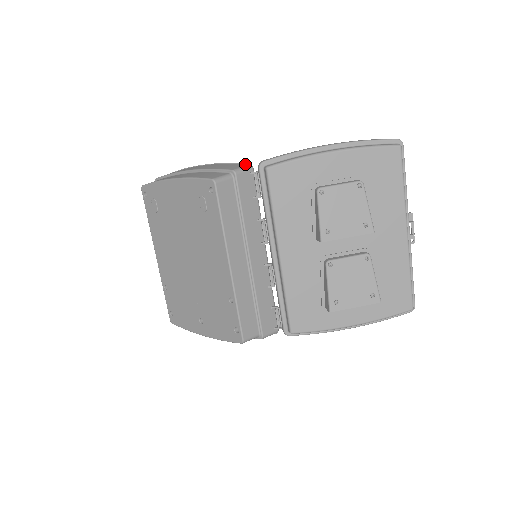
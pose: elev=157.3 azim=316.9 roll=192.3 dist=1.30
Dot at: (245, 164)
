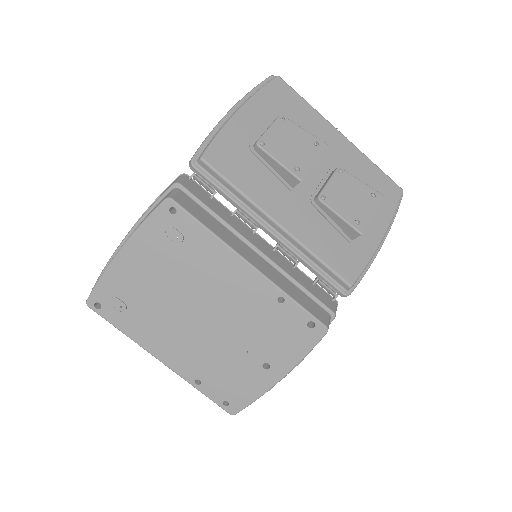
Dot at: (176, 179)
